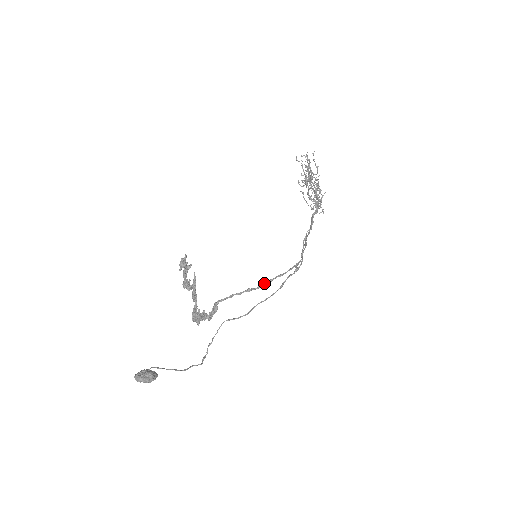
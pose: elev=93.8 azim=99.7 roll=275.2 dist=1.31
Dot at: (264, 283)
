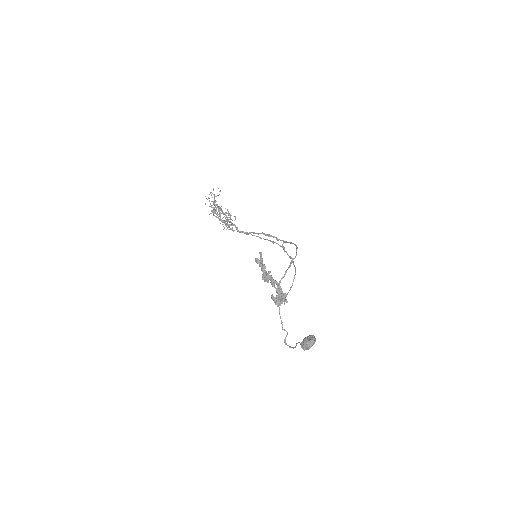
Dot at: occluded
